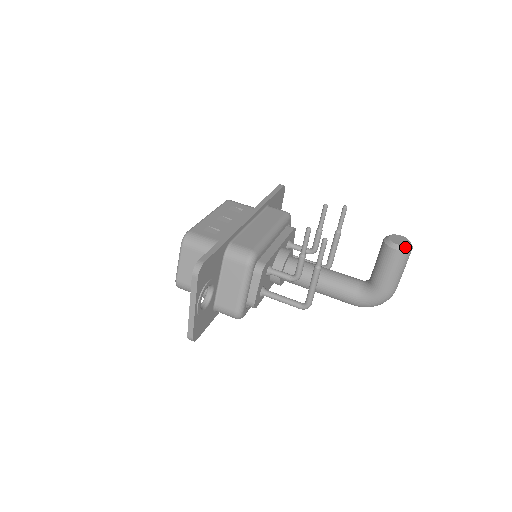
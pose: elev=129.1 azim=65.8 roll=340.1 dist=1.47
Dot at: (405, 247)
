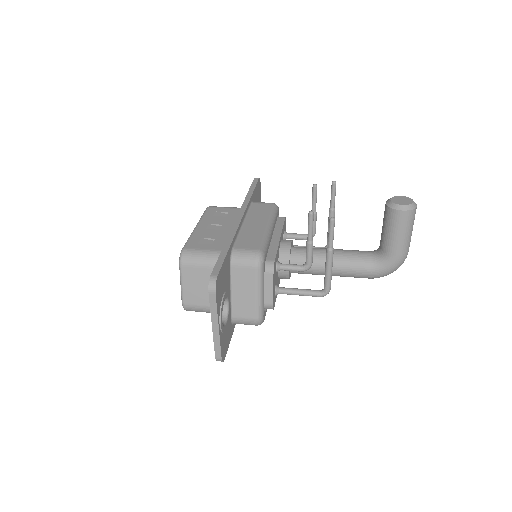
Dot at: (410, 206)
